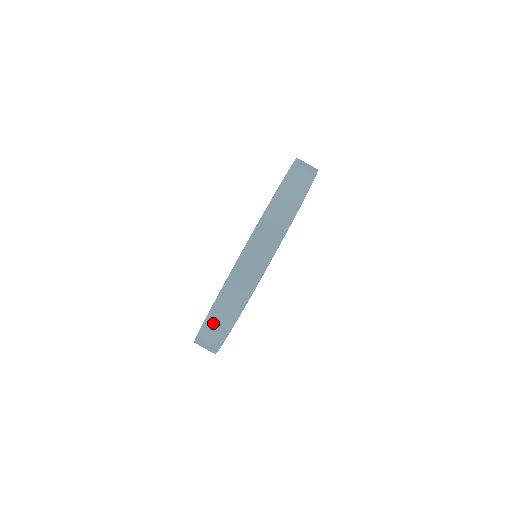
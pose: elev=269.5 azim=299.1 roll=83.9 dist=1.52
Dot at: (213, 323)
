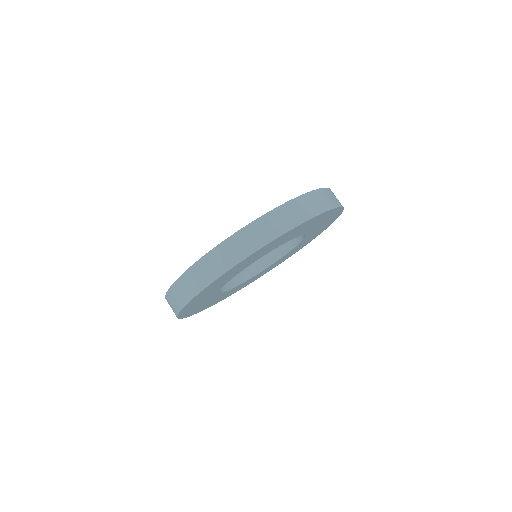
Dot at: occluded
